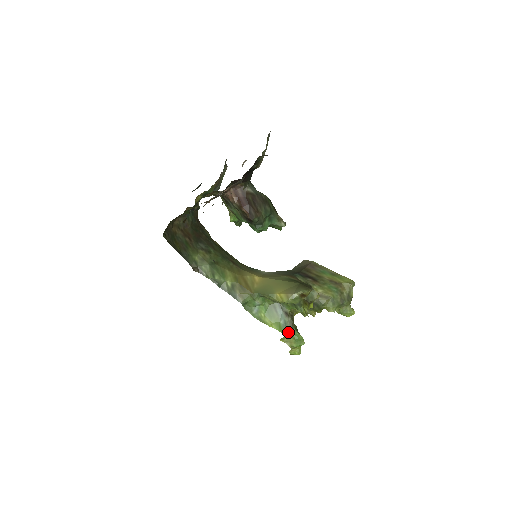
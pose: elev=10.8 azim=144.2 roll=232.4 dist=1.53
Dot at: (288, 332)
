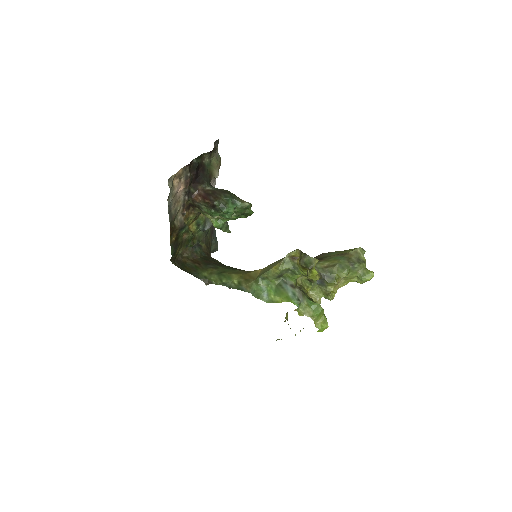
Dot at: (299, 301)
